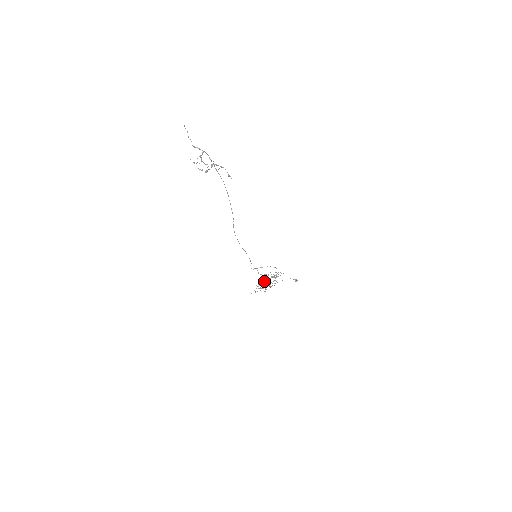
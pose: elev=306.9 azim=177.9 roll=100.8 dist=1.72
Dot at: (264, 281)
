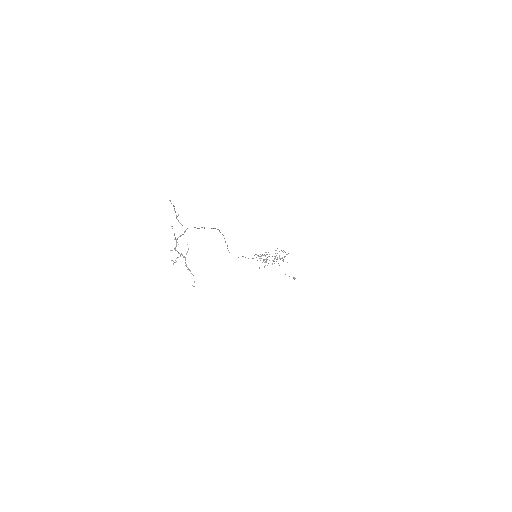
Dot at: (266, 260)
